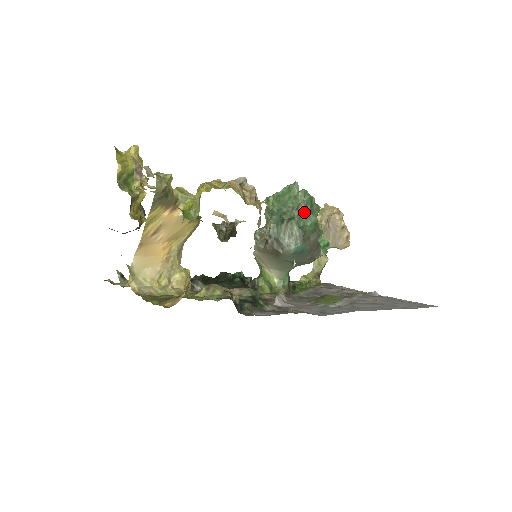
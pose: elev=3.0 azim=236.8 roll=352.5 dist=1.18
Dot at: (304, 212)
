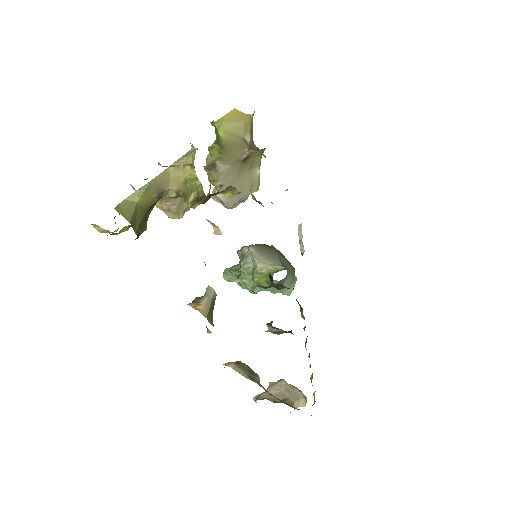
Dot at: occluded
